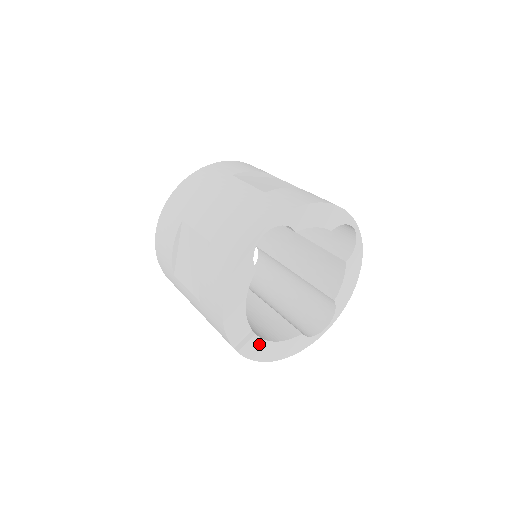
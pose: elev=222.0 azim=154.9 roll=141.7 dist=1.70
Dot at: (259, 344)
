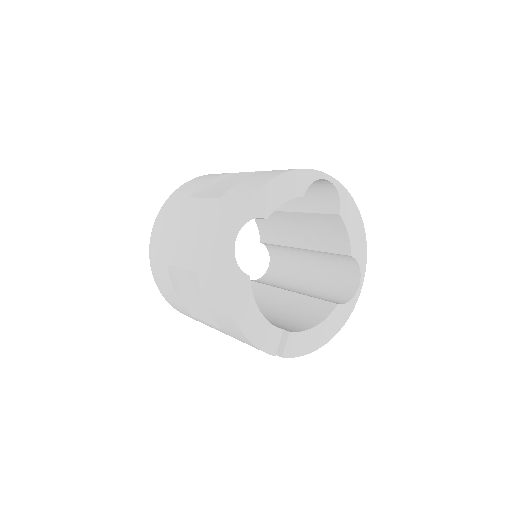
Dot at: (299, 338)
